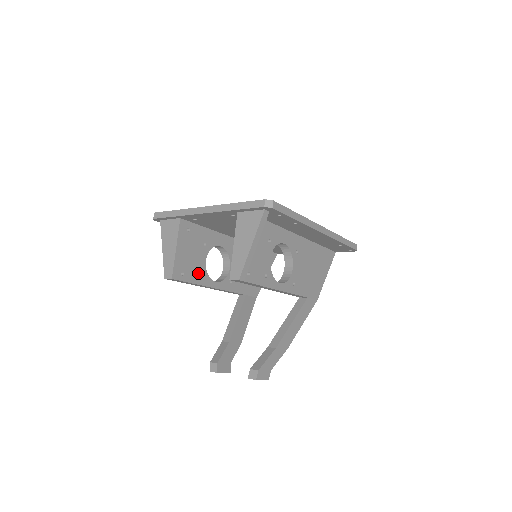
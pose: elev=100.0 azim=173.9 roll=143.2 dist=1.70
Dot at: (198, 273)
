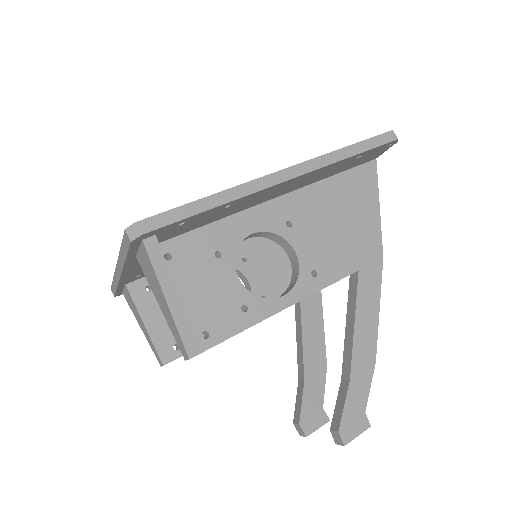
Dot at: occluded
